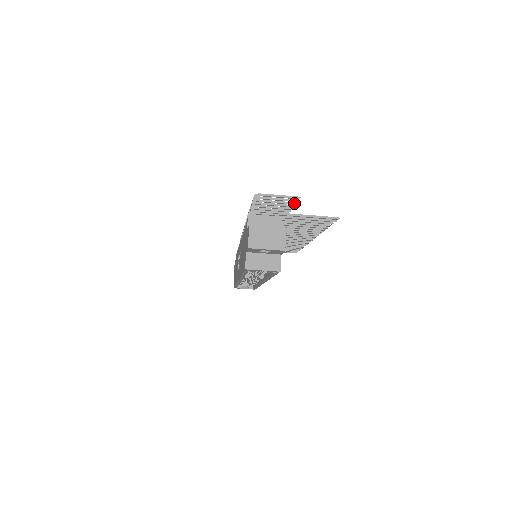
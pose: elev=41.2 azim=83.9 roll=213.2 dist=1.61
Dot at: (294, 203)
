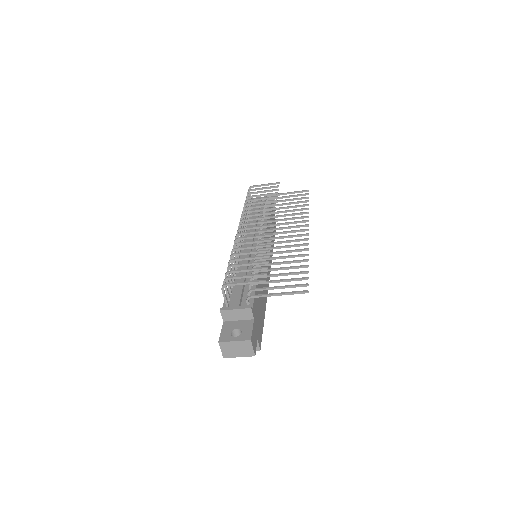
Dot at: (265, 269)
